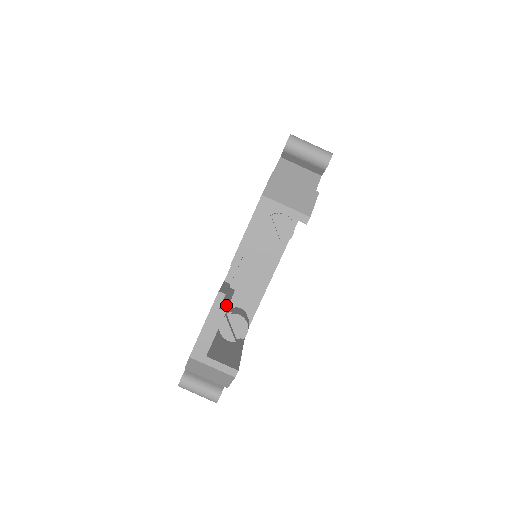
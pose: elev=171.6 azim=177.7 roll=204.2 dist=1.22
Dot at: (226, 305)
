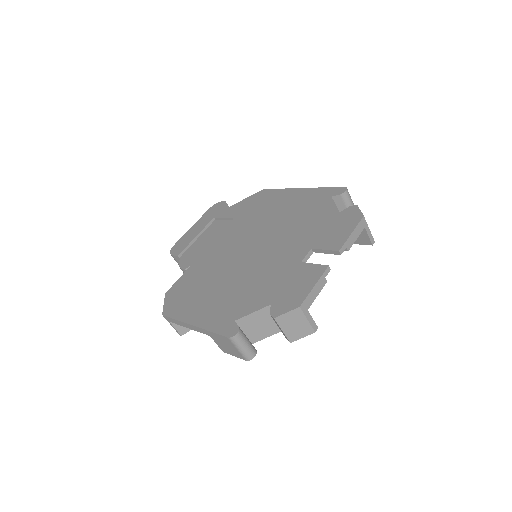
Dot at: occluded
